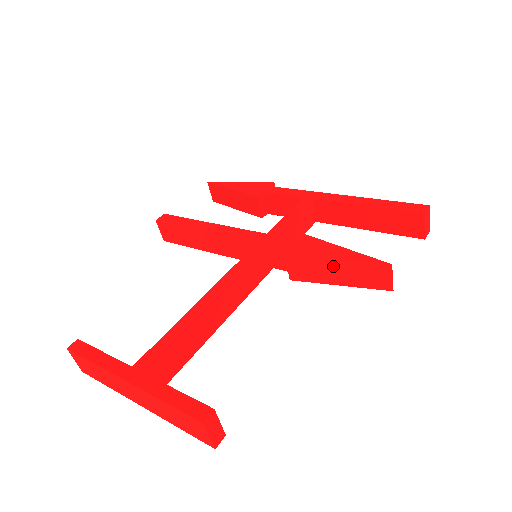
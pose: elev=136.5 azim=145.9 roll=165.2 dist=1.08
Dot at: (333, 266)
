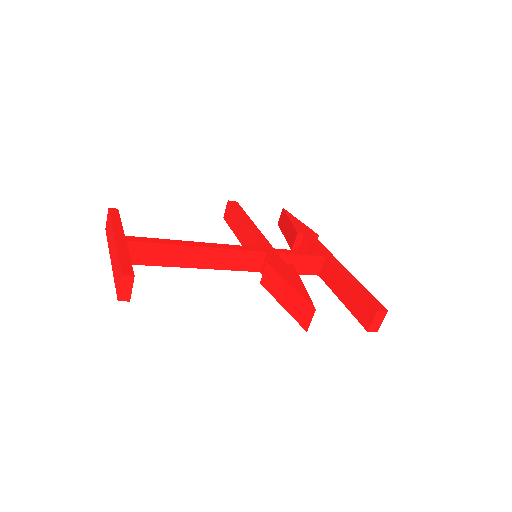
Dot at: (286, 288)
